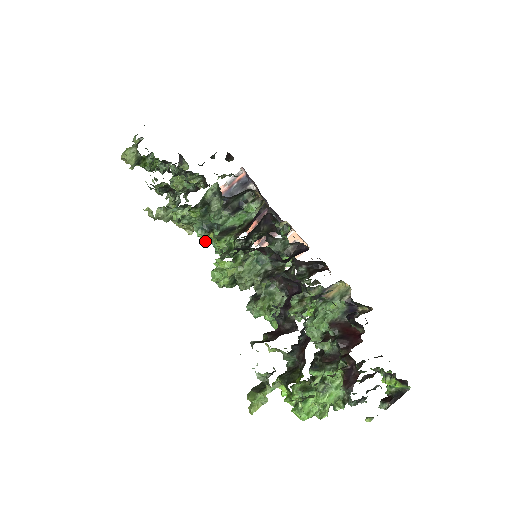
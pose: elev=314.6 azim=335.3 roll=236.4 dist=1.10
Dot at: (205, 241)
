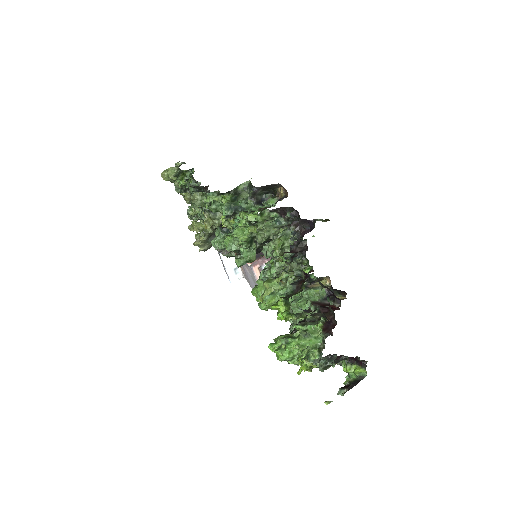
Dot at: (213, 244)
